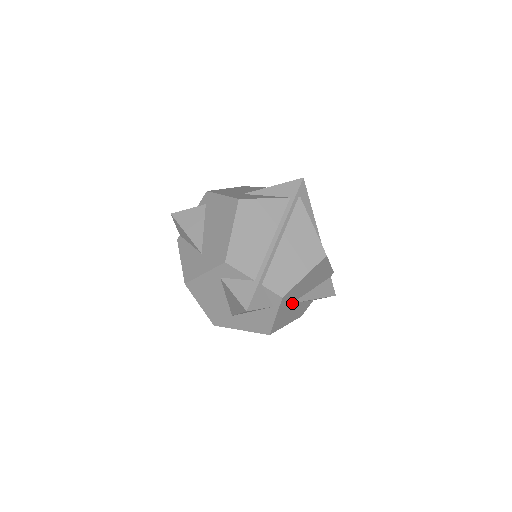
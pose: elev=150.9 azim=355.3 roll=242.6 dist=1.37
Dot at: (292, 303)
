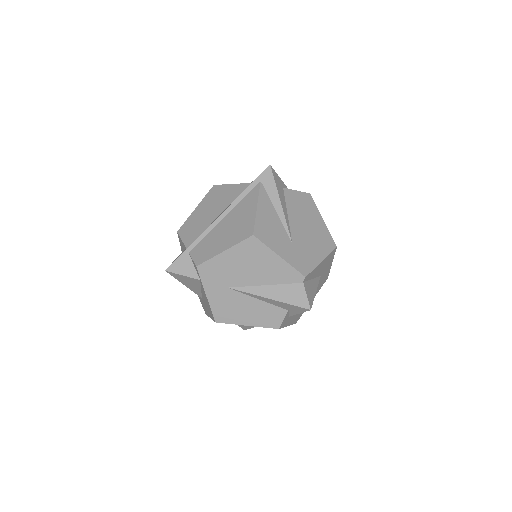
Dot at: (230, 288)
